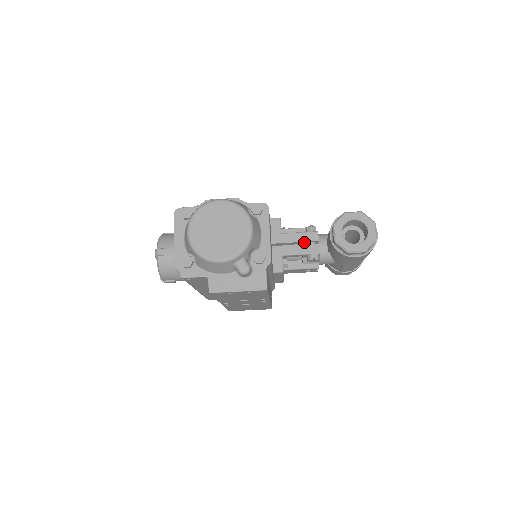
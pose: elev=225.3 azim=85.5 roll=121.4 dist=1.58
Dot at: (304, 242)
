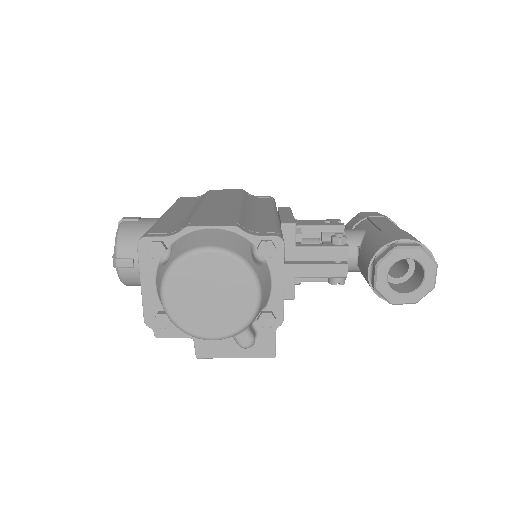
Dot at: (327, 259)
